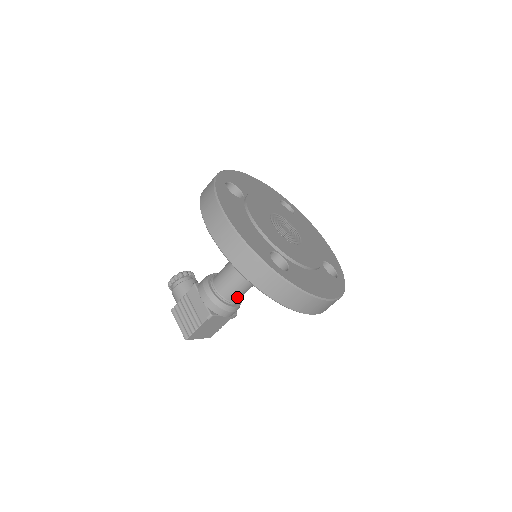
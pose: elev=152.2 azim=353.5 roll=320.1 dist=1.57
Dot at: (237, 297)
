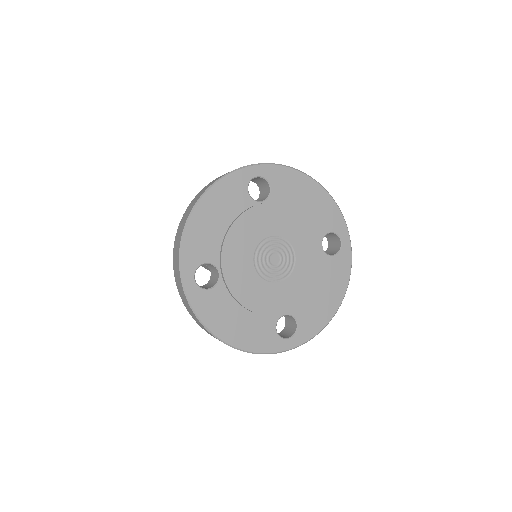
Dot at: occluded
